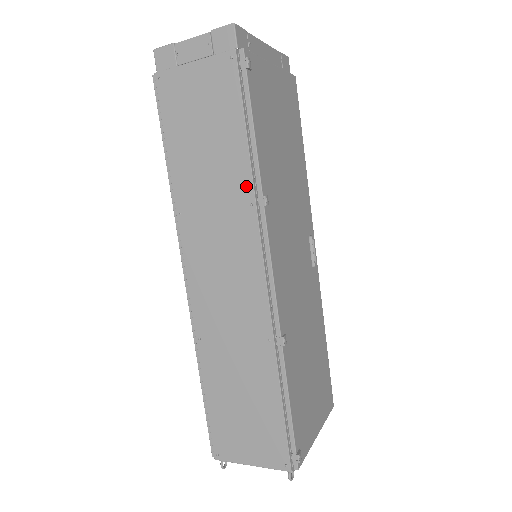
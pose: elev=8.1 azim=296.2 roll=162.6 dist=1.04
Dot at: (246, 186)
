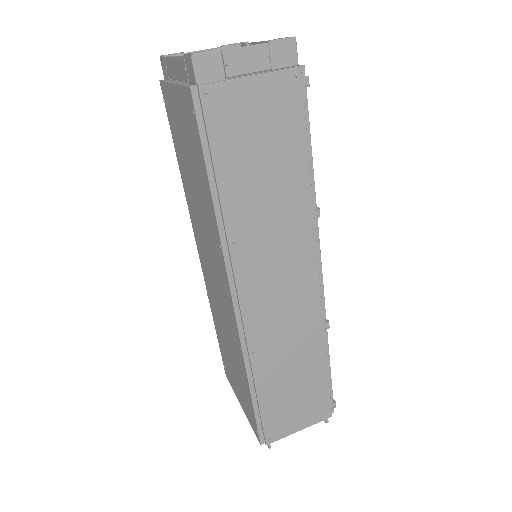
Dot at: (306, 203)
